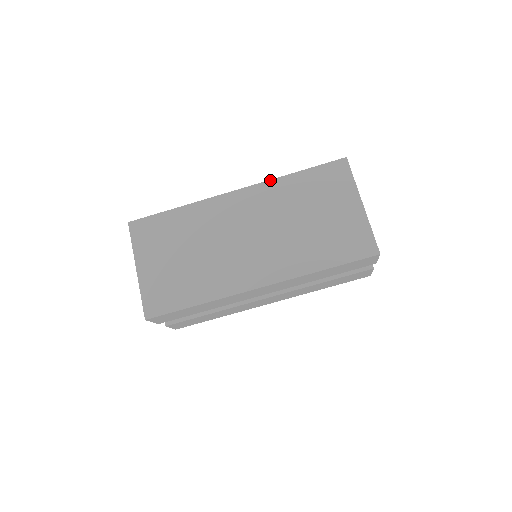
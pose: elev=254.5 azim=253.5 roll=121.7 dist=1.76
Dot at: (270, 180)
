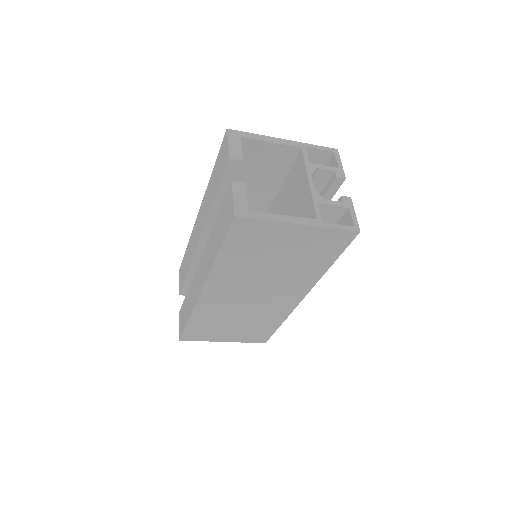
Dot at: (210, 272)
